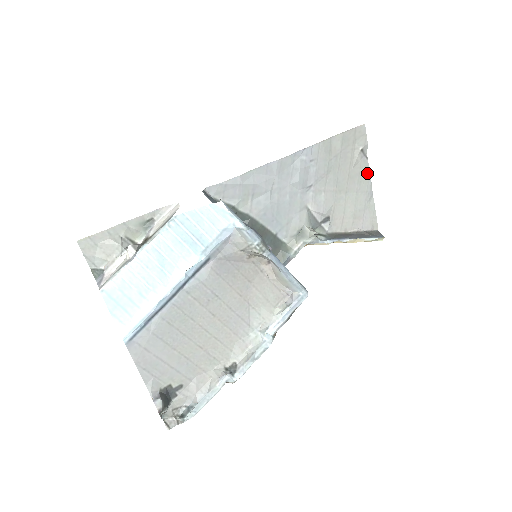
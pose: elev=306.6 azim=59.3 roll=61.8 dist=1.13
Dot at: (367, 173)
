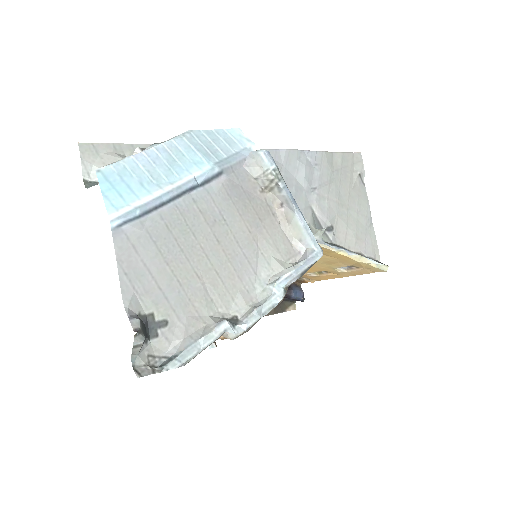
Dot at: (366, 199)
